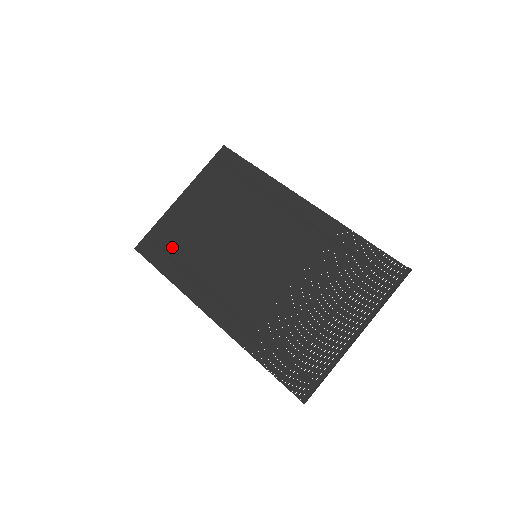
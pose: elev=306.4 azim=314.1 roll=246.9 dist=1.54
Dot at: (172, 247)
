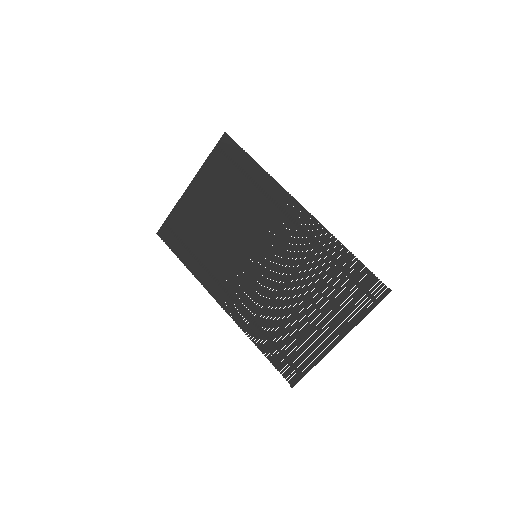
Dot at: (186, 237)
